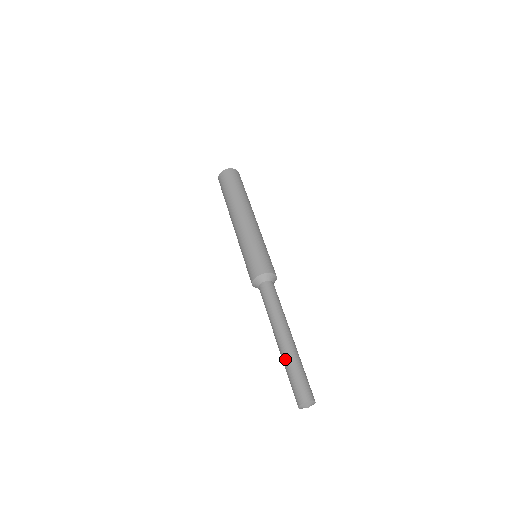
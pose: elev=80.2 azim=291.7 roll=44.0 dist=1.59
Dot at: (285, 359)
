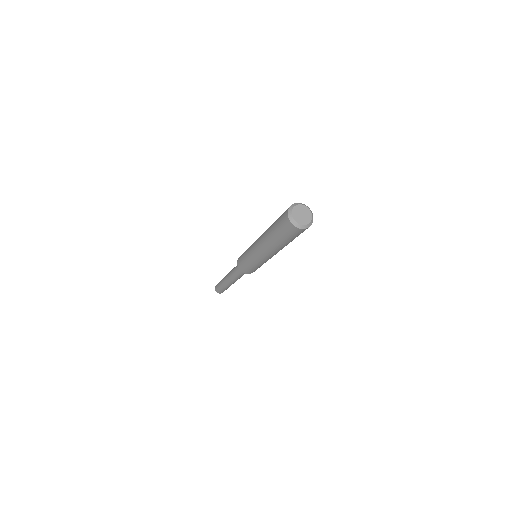
Dot at: (224, 286)
